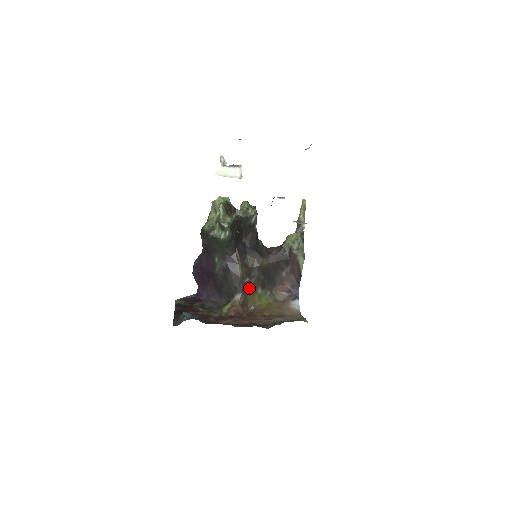
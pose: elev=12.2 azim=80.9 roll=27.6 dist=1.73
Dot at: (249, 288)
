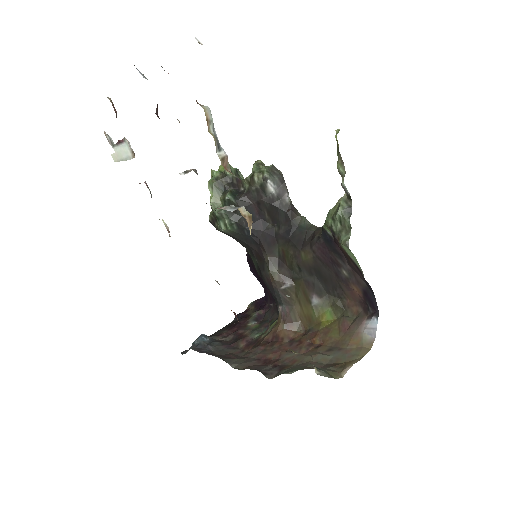
Dot at: (295, 297)
